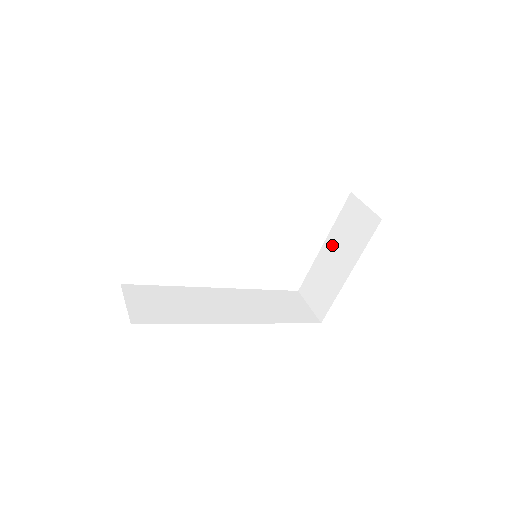
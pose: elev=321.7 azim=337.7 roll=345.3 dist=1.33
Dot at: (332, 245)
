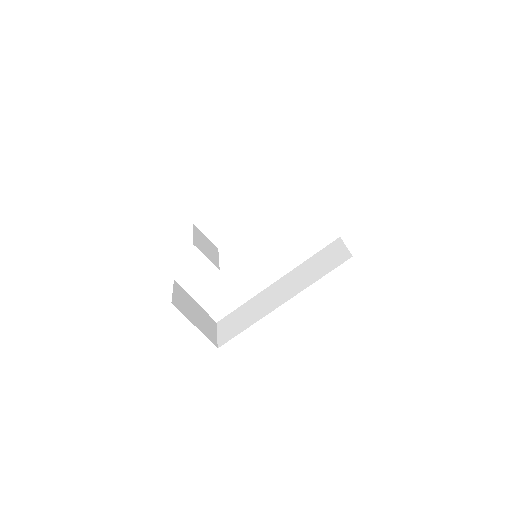
Dot at: occluded
